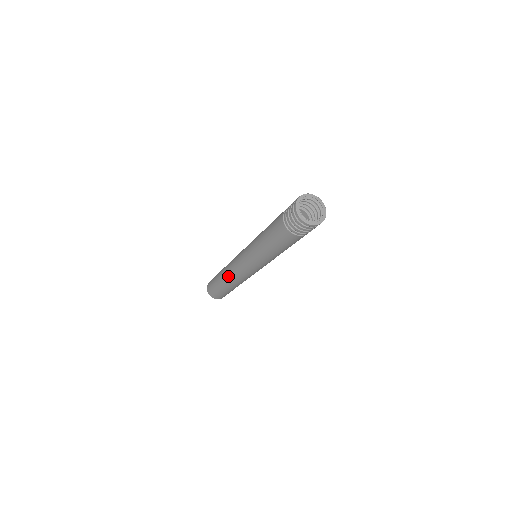
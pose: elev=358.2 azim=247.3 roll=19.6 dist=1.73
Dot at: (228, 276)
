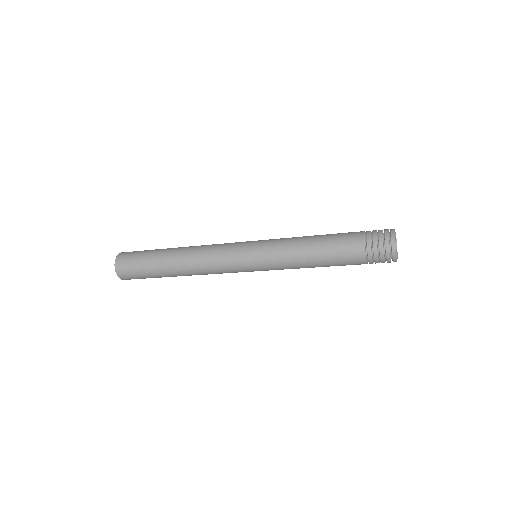
Dot at: occluded
